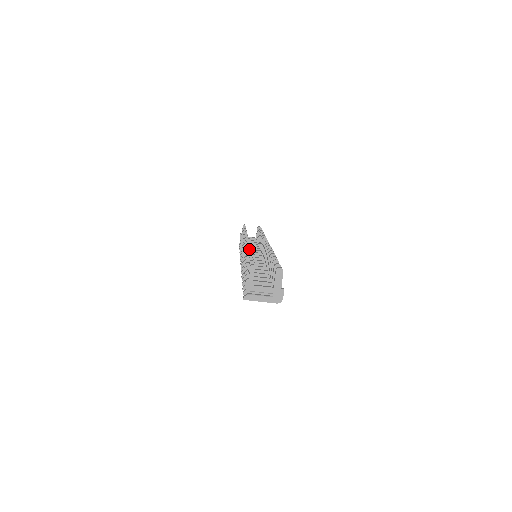
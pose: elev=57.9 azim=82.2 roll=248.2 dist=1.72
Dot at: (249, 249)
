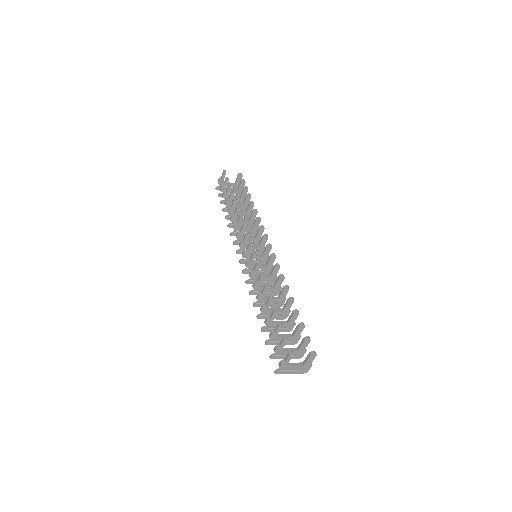
Dot at: (267, 287)
